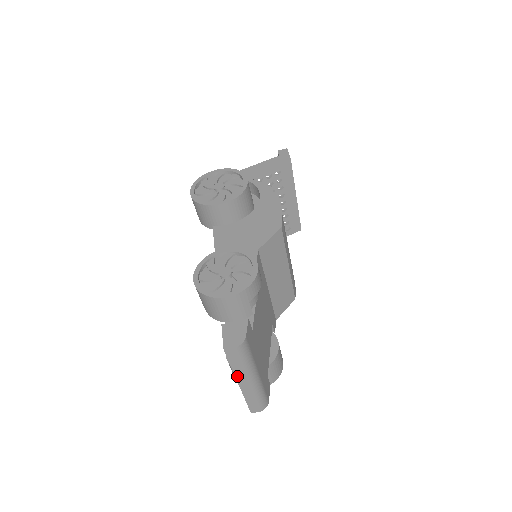
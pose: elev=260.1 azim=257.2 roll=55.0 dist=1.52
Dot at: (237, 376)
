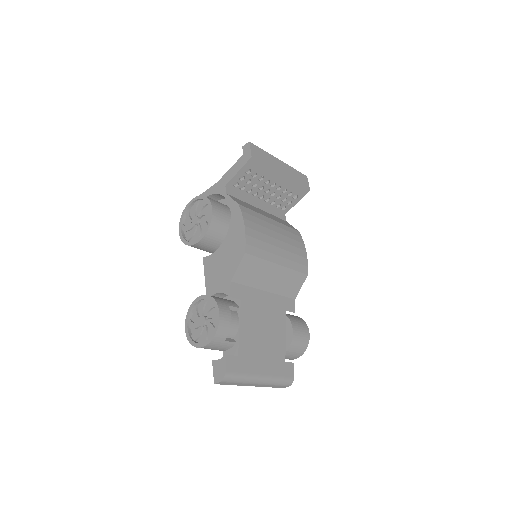
Dot at: (243, 385)
